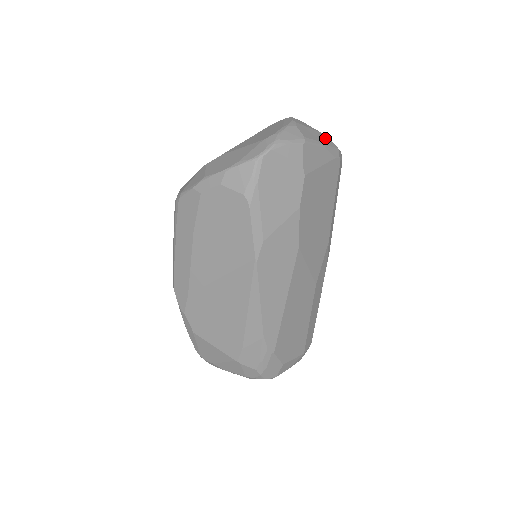
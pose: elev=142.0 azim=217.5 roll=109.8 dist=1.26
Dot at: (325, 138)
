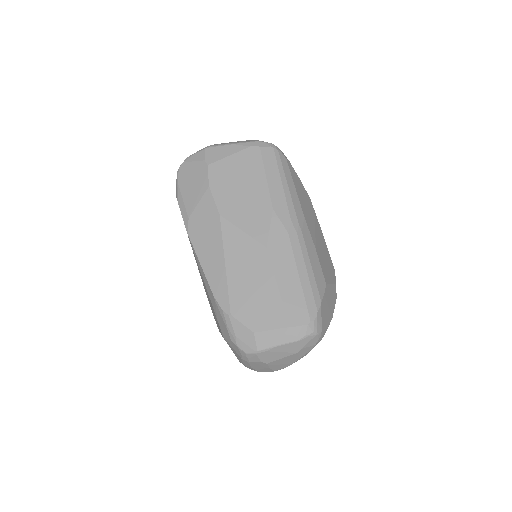
Dot at: occluded
